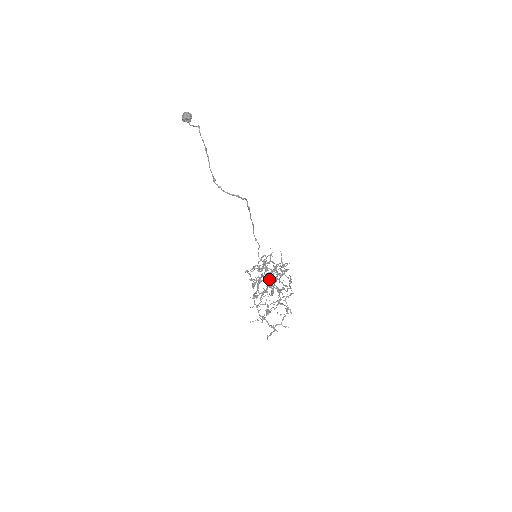
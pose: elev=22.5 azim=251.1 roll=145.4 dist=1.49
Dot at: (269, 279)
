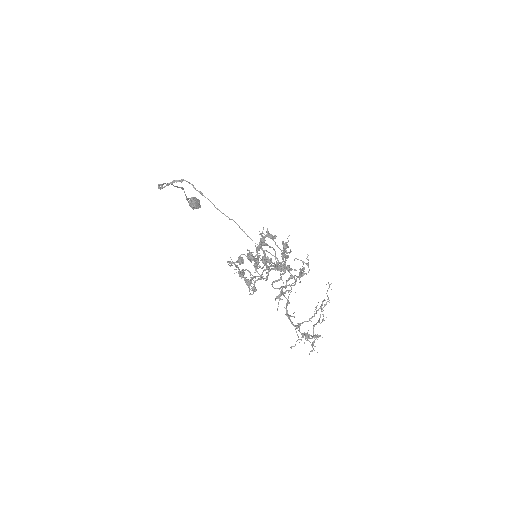
Dot at: (255, 256)
